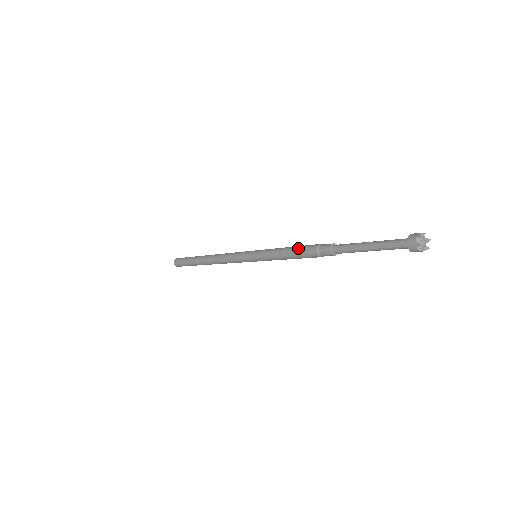
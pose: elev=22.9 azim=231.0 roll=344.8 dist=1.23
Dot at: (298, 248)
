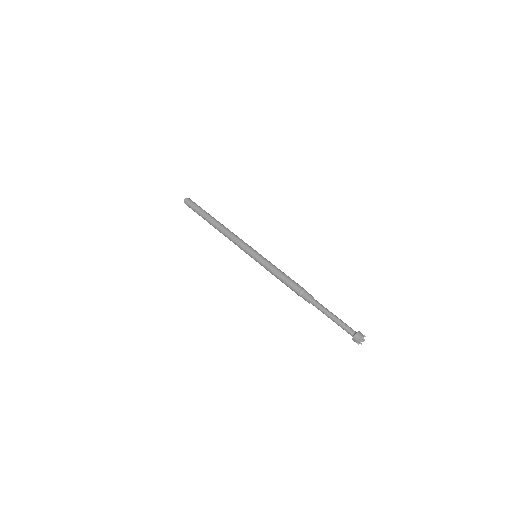
Dot at: (290, 280)
